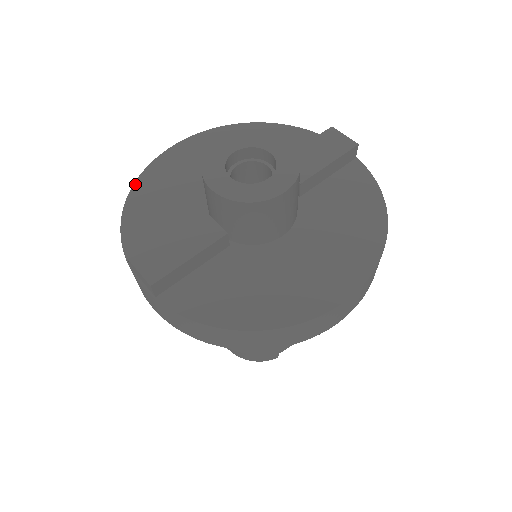
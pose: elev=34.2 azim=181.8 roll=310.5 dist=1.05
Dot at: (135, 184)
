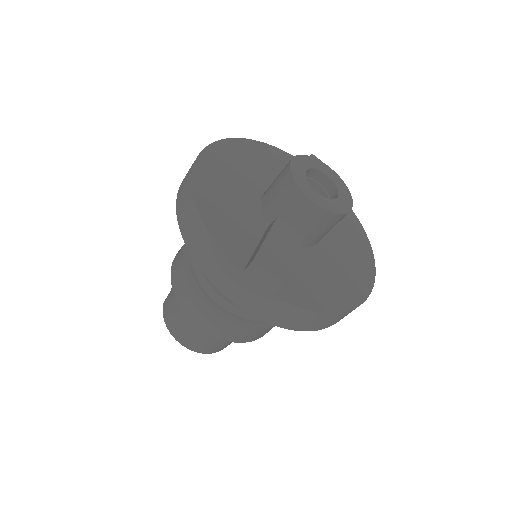
Dot at: (193, 188)
